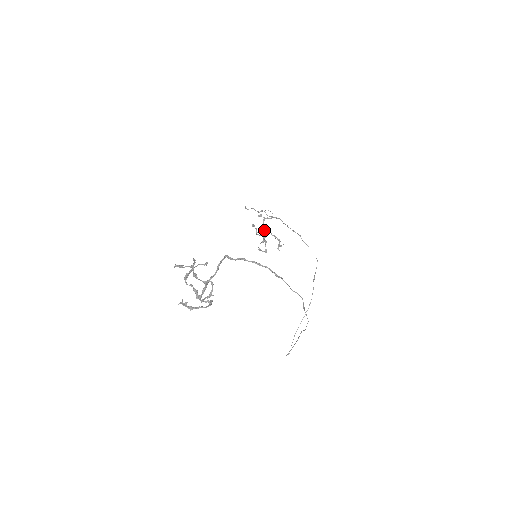
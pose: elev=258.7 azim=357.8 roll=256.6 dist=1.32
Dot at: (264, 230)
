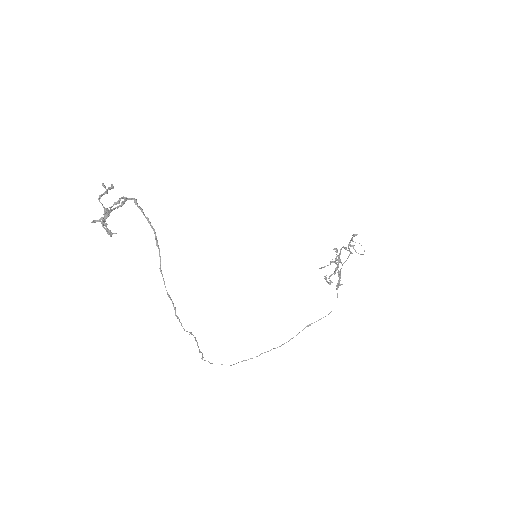
Dot at: occluded
